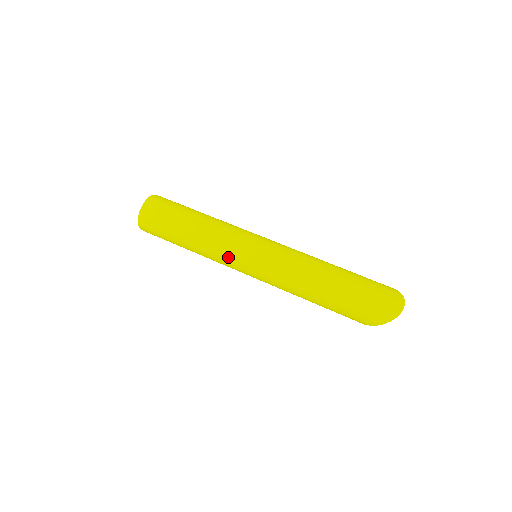
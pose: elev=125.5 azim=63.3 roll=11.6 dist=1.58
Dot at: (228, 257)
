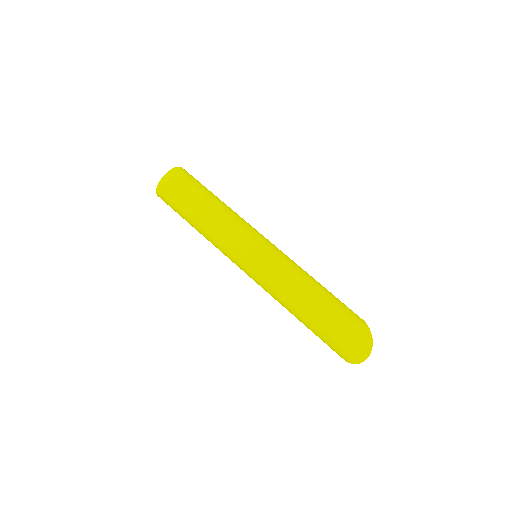
Dot at: (227, 256)
